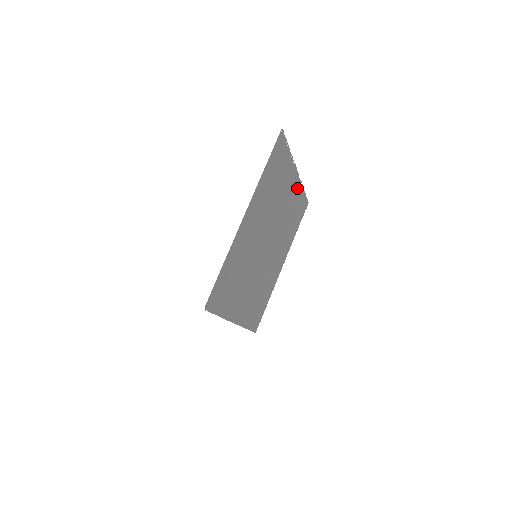
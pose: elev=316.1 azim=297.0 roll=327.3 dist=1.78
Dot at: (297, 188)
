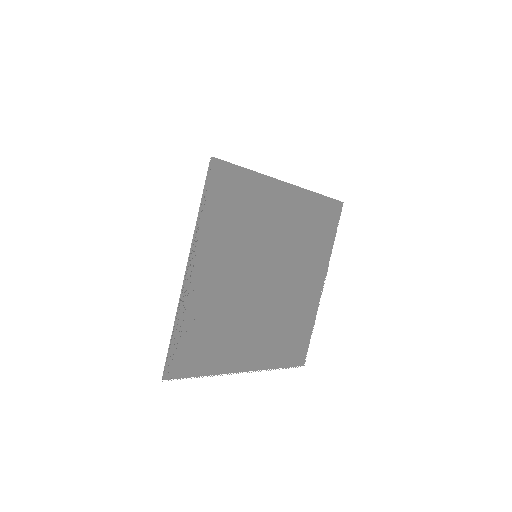
Dot at: (312, 305)
